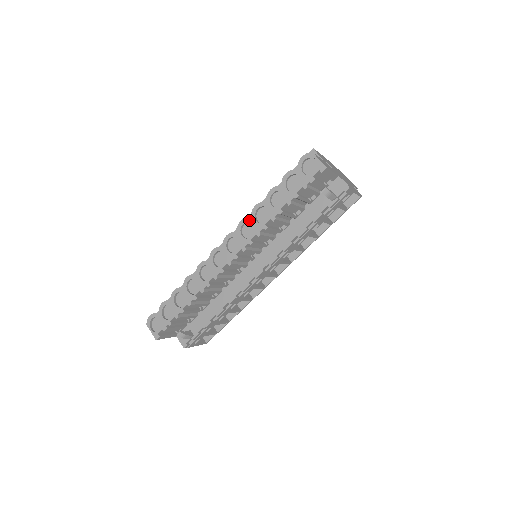
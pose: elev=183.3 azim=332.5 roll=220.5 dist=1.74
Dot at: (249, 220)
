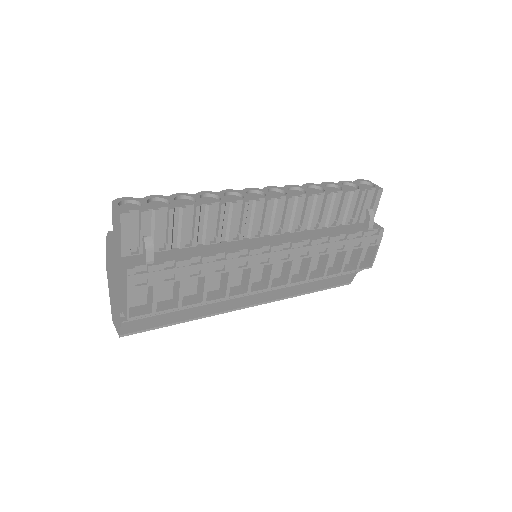
Dot at: (300, 187)
